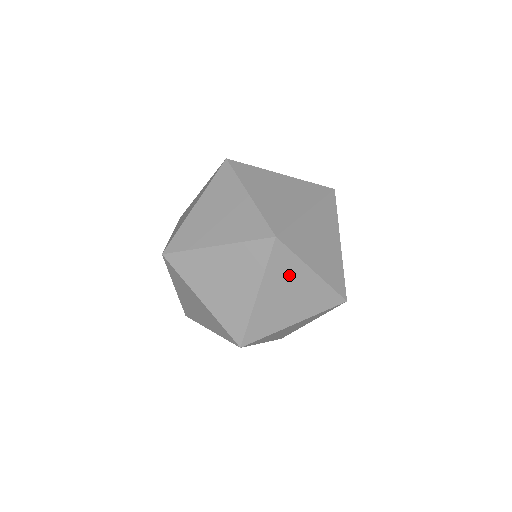
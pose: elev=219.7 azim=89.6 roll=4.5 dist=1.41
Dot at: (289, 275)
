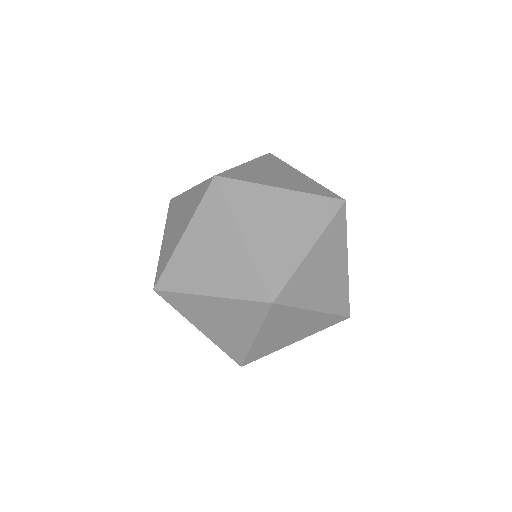
Dot at: (288, 320)
